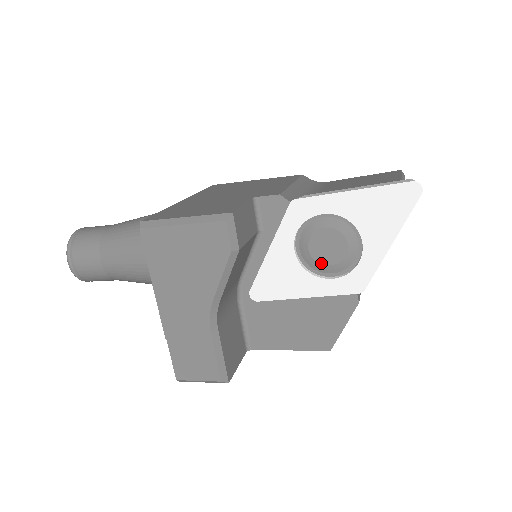
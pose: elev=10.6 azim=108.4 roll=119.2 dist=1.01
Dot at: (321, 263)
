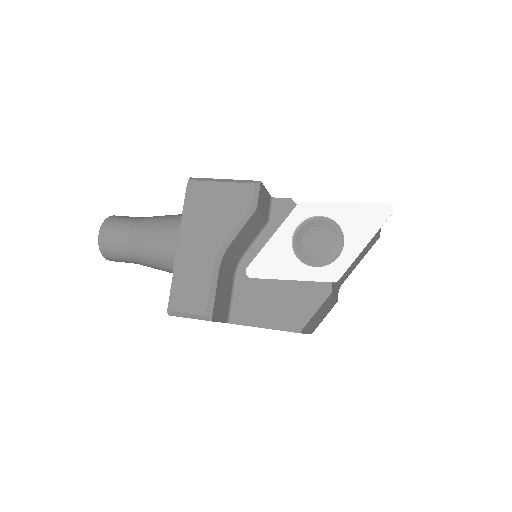
Dot at: (310, 253)
